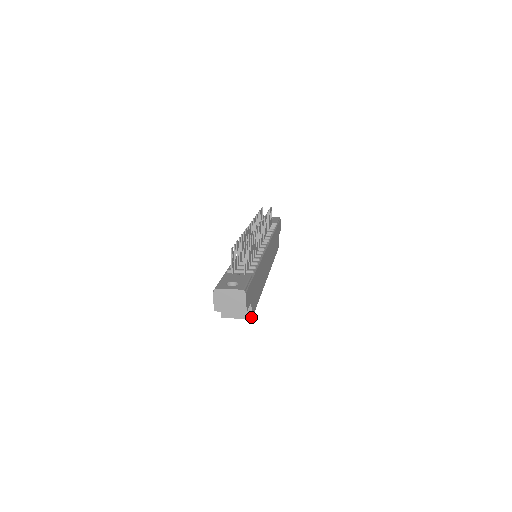
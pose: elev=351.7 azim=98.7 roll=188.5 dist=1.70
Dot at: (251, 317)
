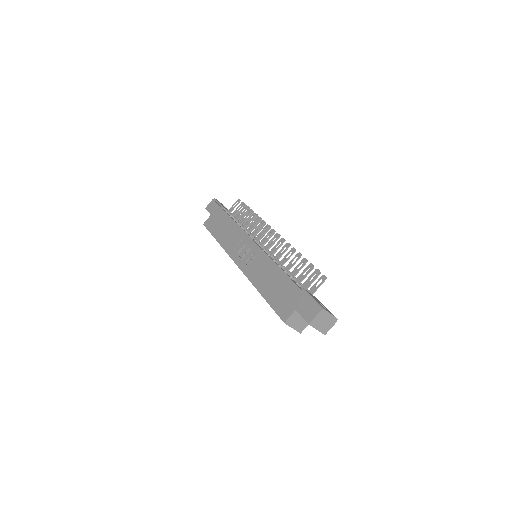
Dot at: occluded
